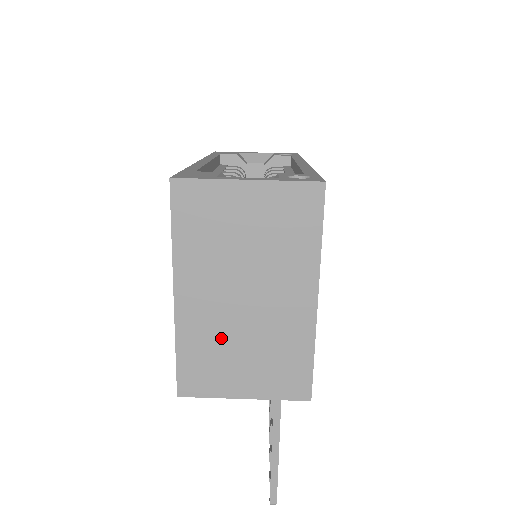
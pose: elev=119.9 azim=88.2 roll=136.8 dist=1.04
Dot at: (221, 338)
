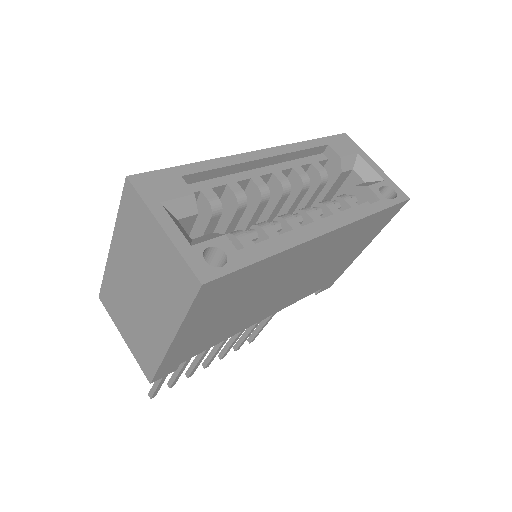
Dot at: (123, 296)
